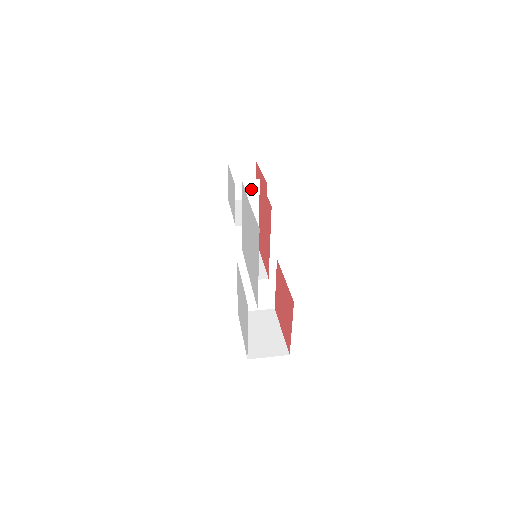
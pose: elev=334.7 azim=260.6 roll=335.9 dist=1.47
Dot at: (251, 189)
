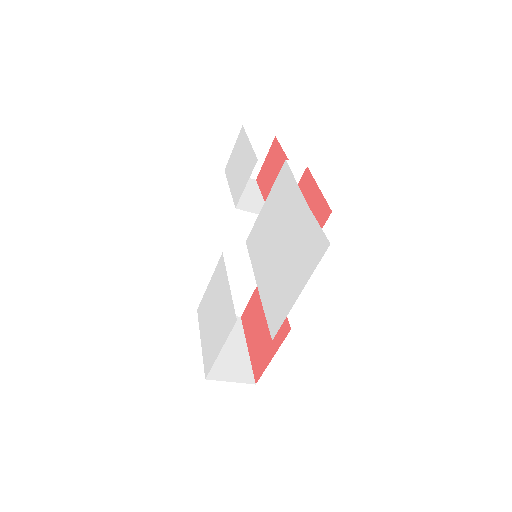
Dot at: occluded
